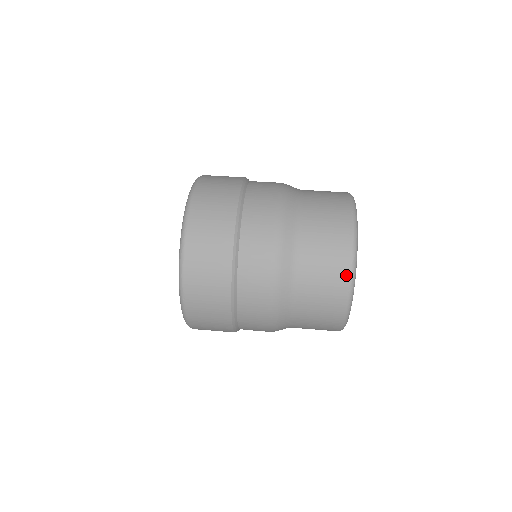
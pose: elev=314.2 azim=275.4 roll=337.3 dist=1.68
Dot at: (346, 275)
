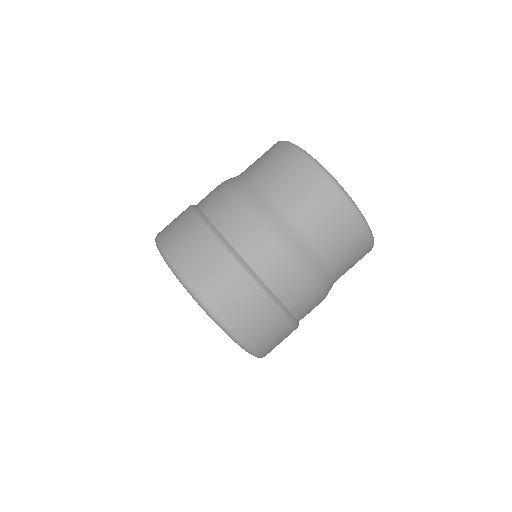
Dot at: (327, 184)
